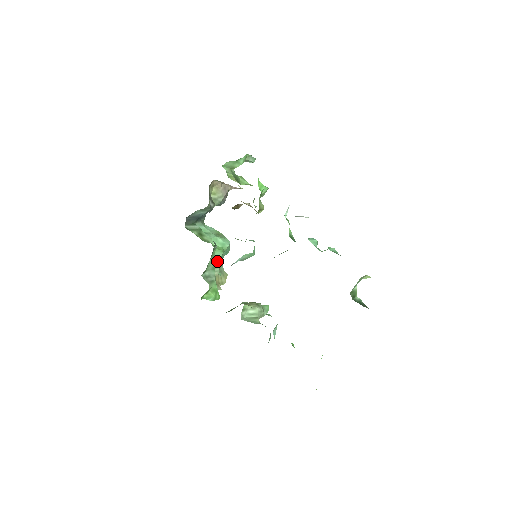
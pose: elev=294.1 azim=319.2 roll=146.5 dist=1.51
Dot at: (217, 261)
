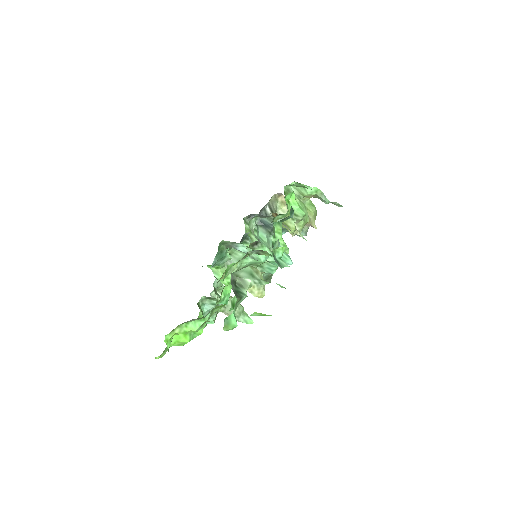
Dot at: (249, 261)
